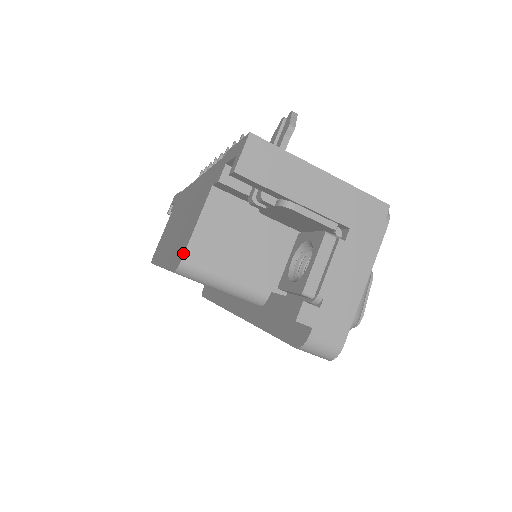
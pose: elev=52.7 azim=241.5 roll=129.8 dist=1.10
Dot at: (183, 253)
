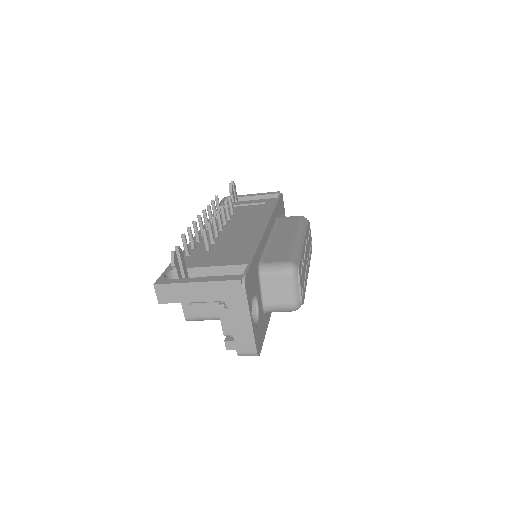
Dot at: (184, 314)
